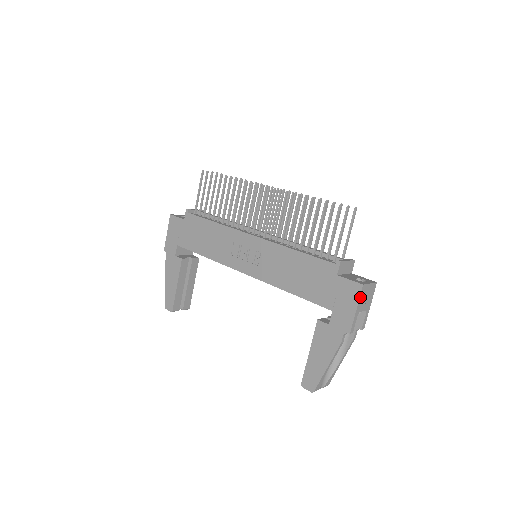
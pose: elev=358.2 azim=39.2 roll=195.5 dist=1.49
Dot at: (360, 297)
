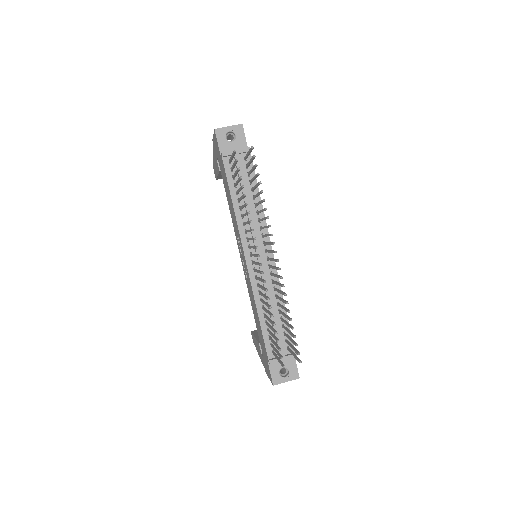
Dot at: occluded
